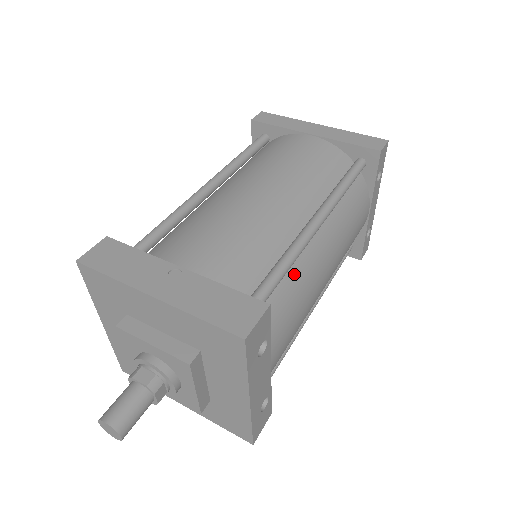
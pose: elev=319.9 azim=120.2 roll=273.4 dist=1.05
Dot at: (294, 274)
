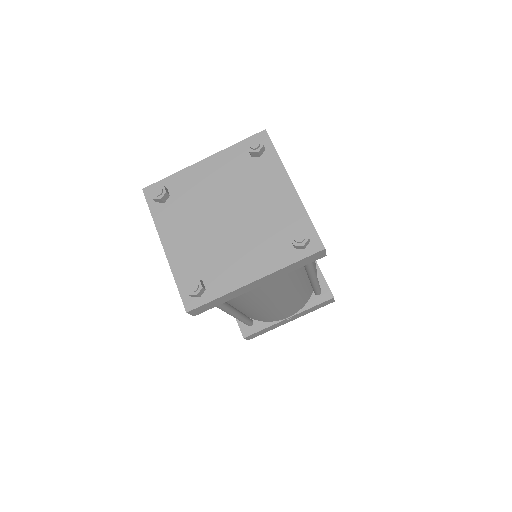
Dot at: occluded
